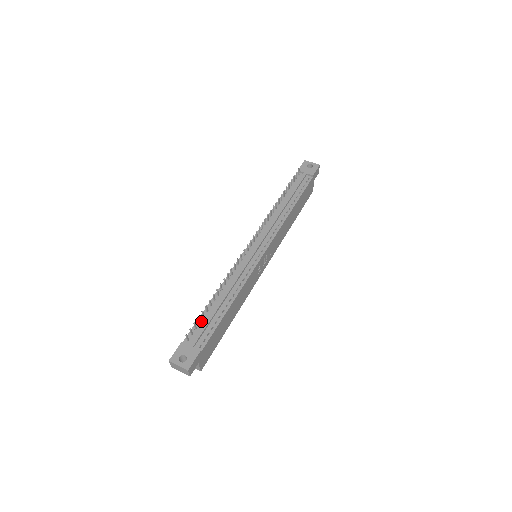
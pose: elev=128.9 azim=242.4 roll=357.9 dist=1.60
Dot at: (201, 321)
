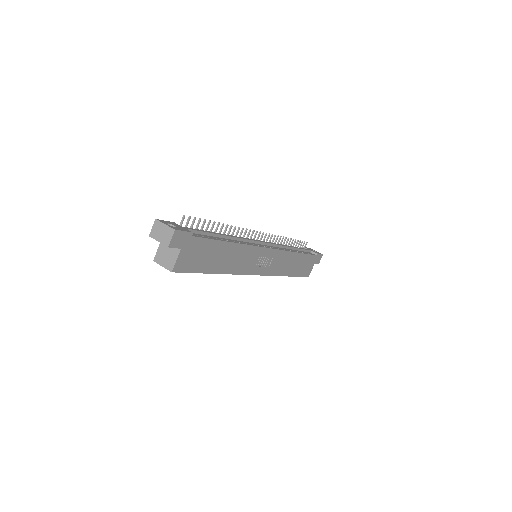
Dot at: occluded
